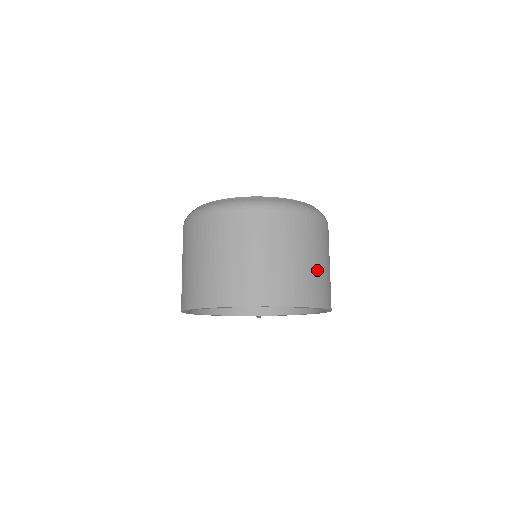
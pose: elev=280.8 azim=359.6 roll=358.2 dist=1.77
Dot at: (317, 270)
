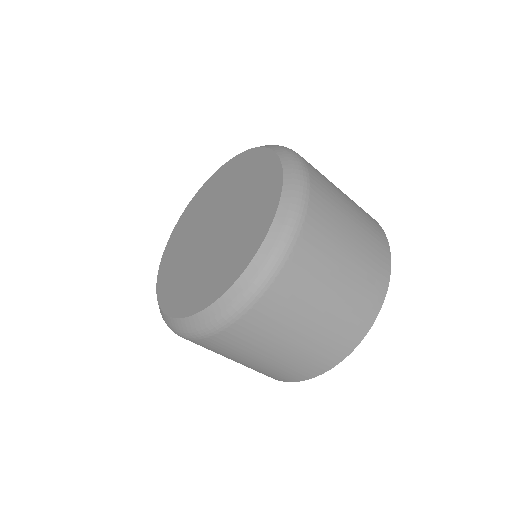
Dot at: (358, 216)
